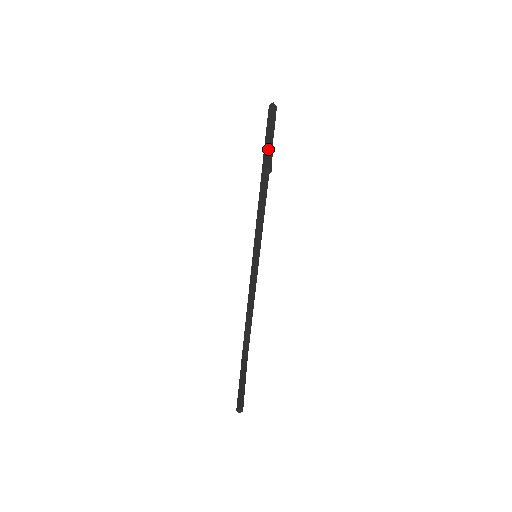
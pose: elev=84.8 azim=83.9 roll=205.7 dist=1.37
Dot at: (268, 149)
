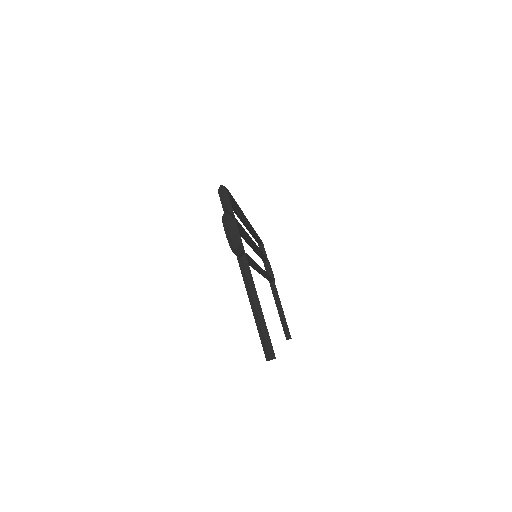
Dot at: (254, 304)
